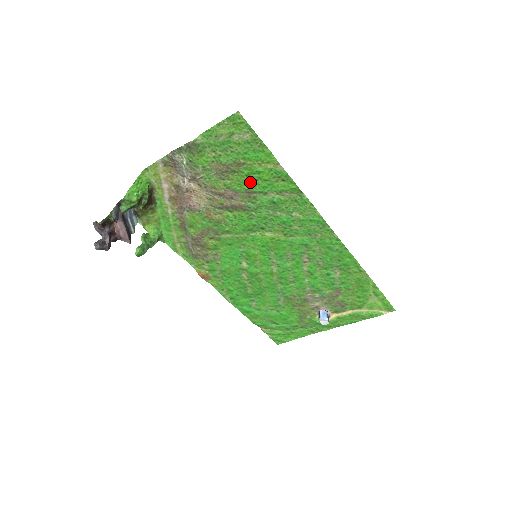
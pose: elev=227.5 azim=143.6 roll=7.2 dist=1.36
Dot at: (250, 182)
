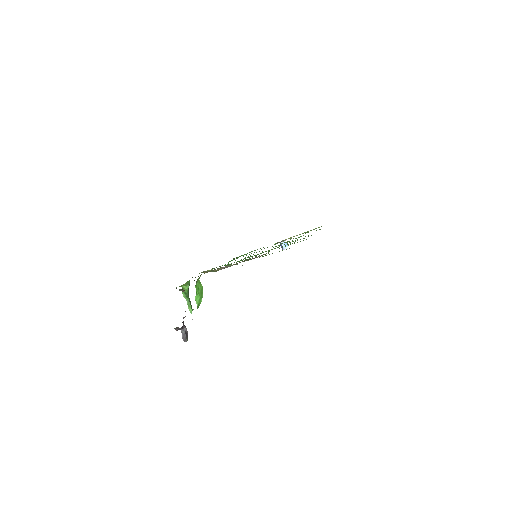
Dot at: occluded
